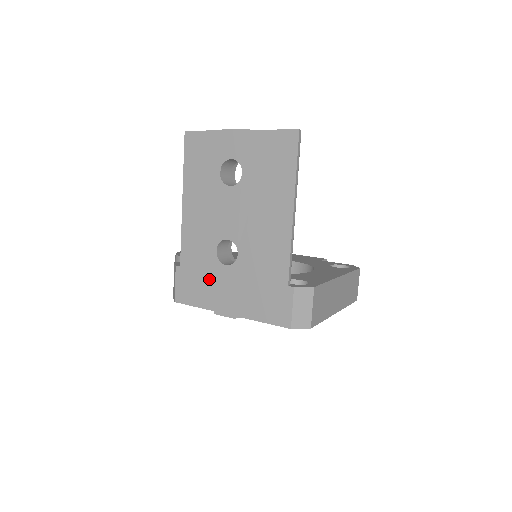
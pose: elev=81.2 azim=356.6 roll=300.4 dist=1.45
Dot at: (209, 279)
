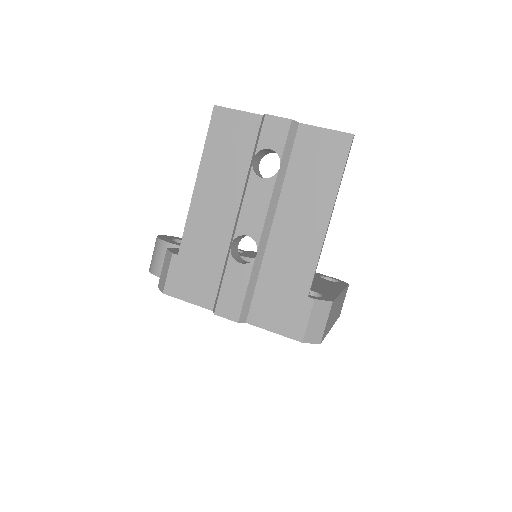
Dot at: (213, 275)
